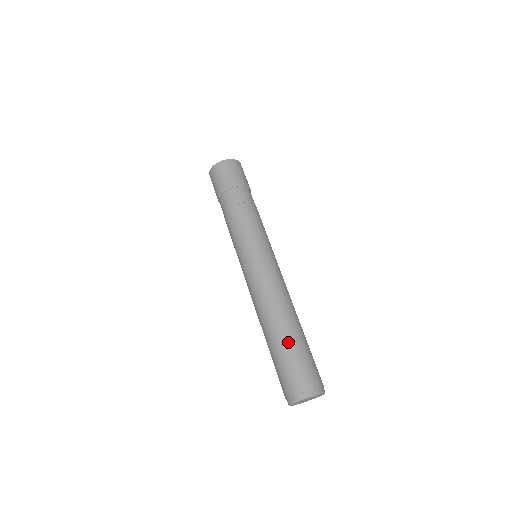
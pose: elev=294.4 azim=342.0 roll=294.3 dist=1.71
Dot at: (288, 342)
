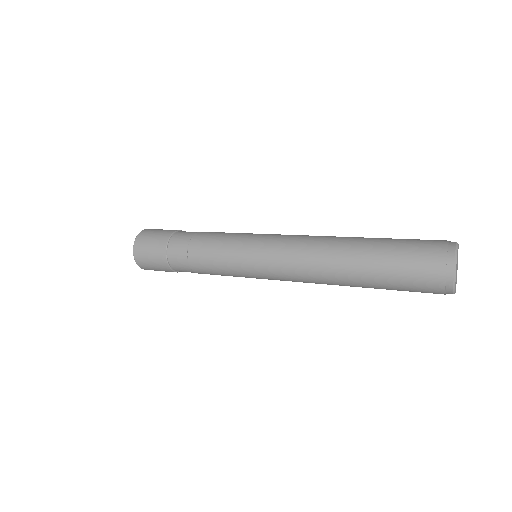
Dot at: (380, 238)
